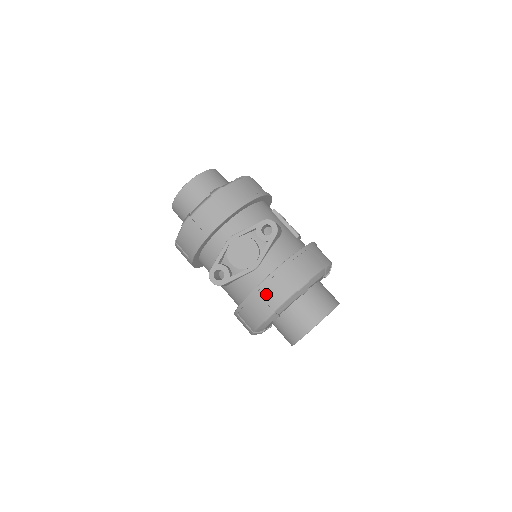
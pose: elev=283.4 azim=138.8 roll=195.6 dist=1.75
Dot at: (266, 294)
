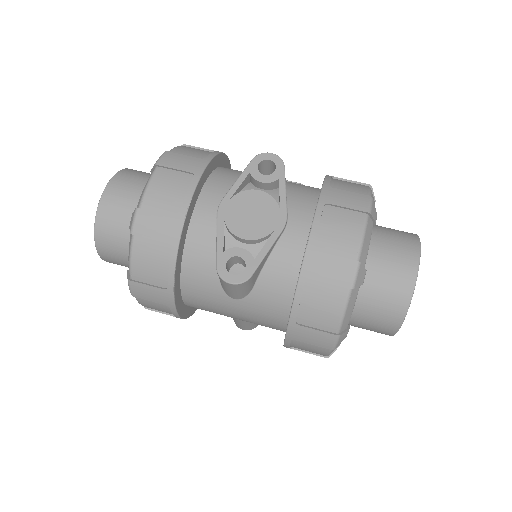
Dot at: (328, 244)
